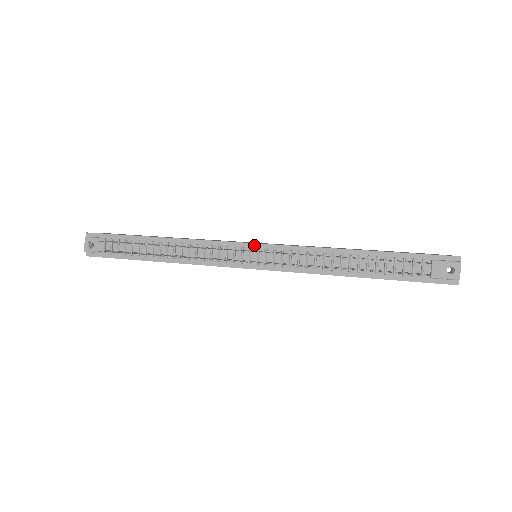
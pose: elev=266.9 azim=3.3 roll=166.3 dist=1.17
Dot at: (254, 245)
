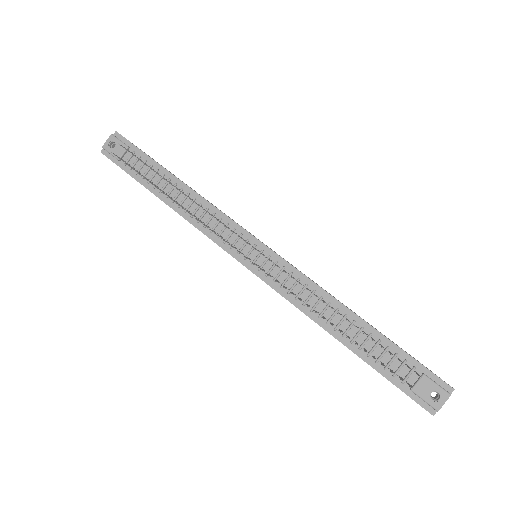
Dot at: (261, 244)
